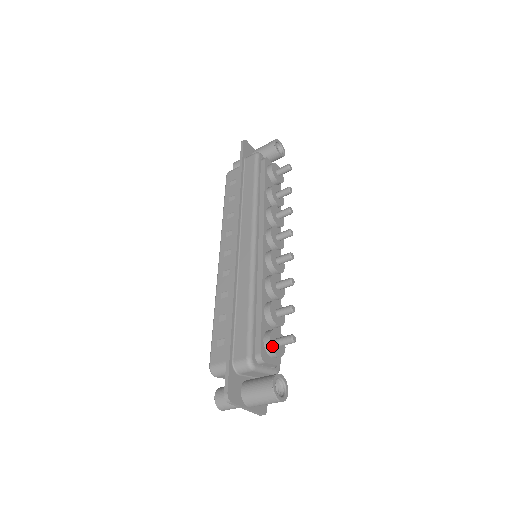
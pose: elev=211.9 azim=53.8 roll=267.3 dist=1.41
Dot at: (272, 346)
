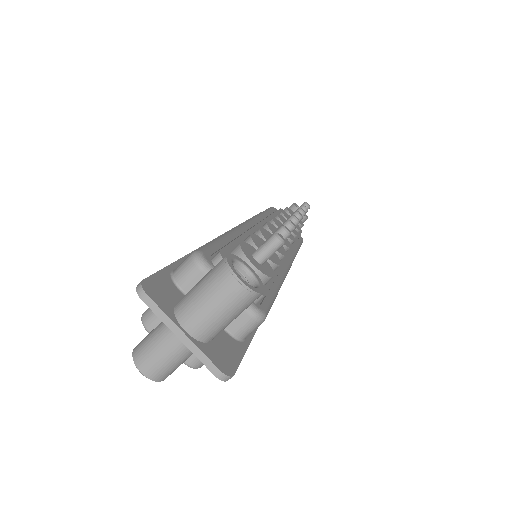
Dot at: (243, 249)
